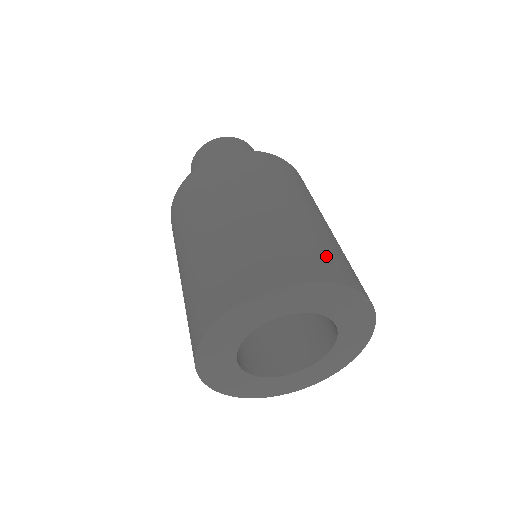
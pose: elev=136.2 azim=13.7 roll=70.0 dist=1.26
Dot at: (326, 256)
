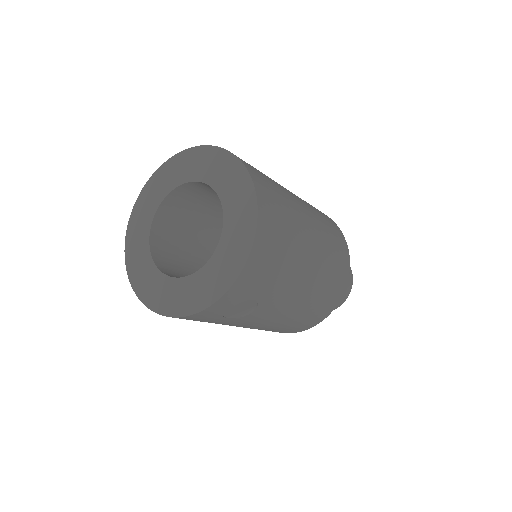
Dot at: (274, 197)
